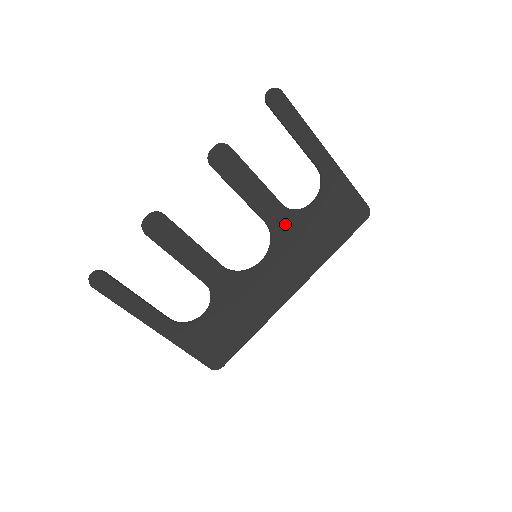
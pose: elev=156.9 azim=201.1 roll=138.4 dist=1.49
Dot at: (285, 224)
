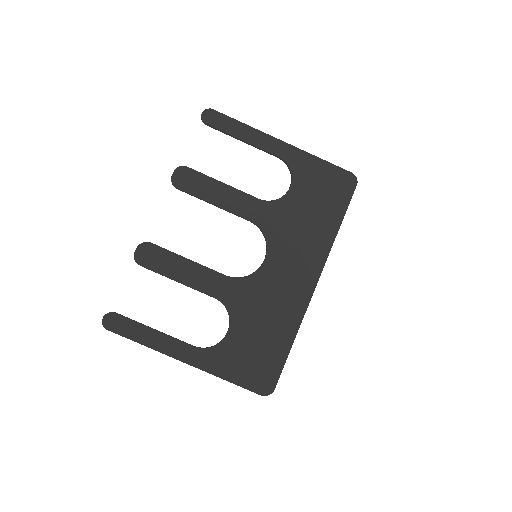
Dot at: (271, 216)
